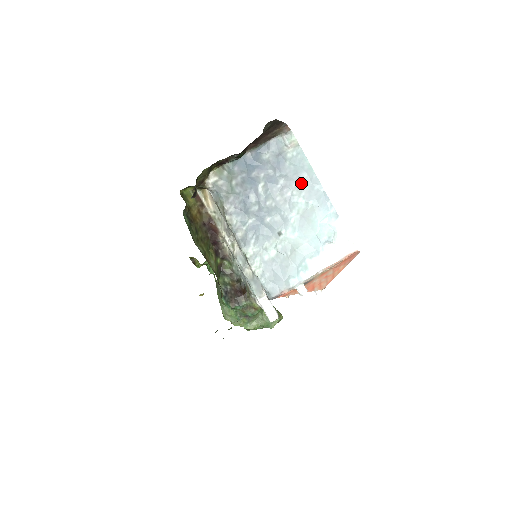
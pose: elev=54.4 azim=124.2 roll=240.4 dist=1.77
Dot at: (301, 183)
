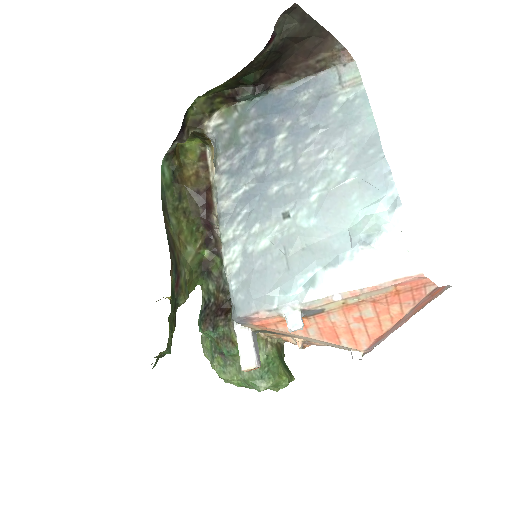
Dot at: (348, 141)
